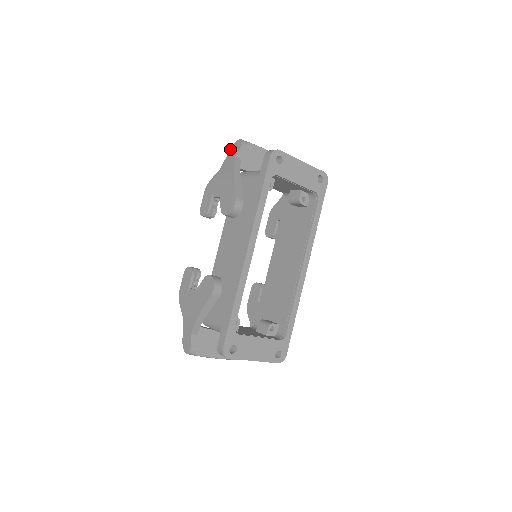
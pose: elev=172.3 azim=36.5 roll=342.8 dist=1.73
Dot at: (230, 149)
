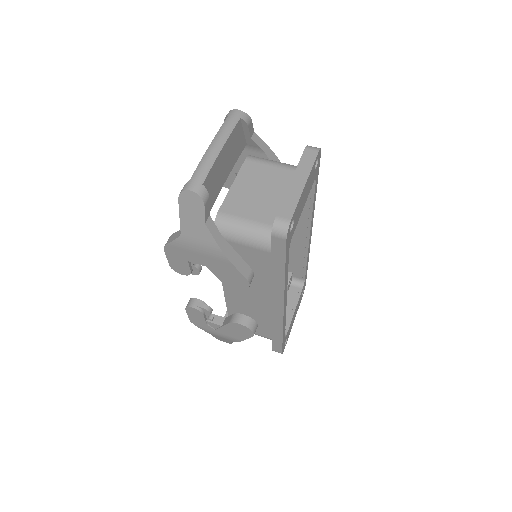
Dot at: occluded
